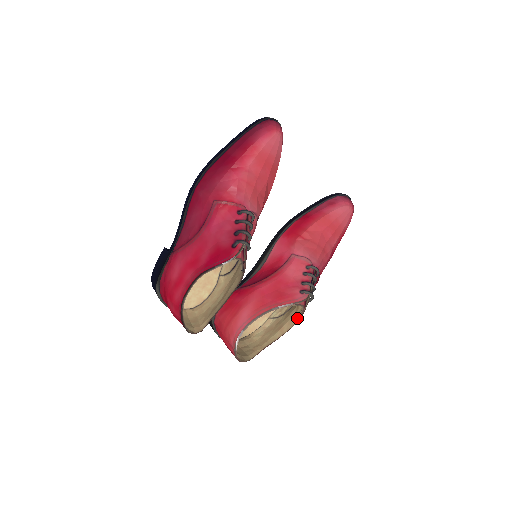
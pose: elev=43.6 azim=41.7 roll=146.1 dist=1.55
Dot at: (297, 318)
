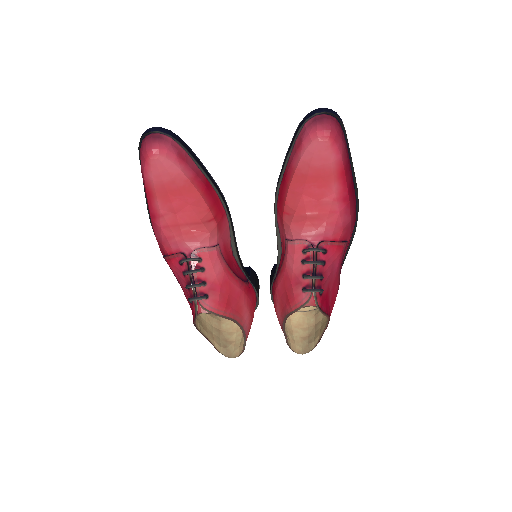
Dot at: (323, 310)
